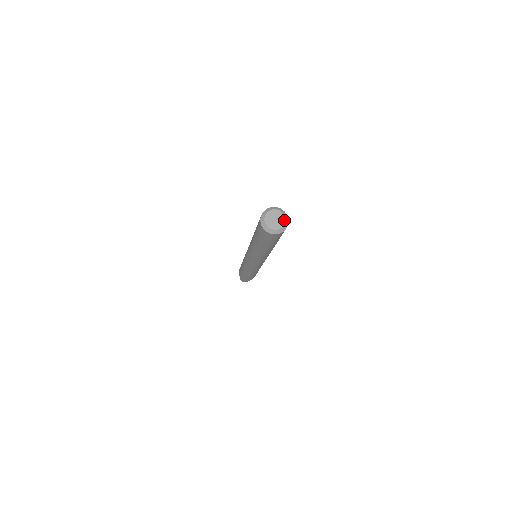
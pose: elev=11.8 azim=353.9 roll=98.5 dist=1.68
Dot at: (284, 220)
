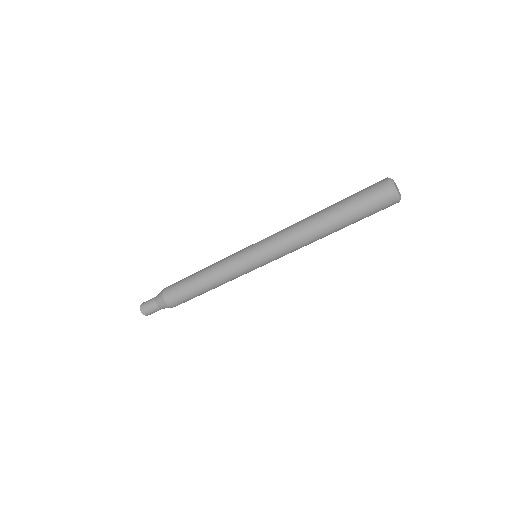
Dot at: occluded
